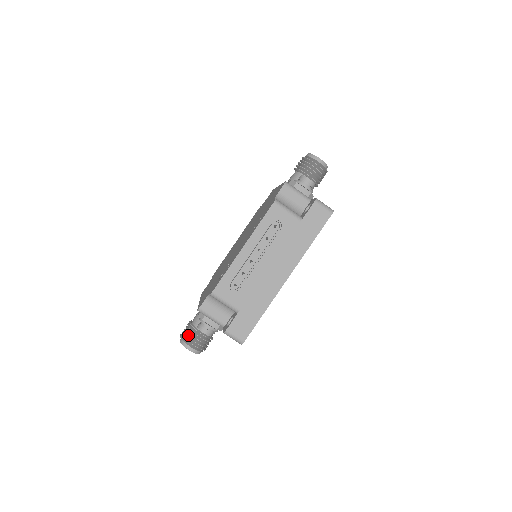
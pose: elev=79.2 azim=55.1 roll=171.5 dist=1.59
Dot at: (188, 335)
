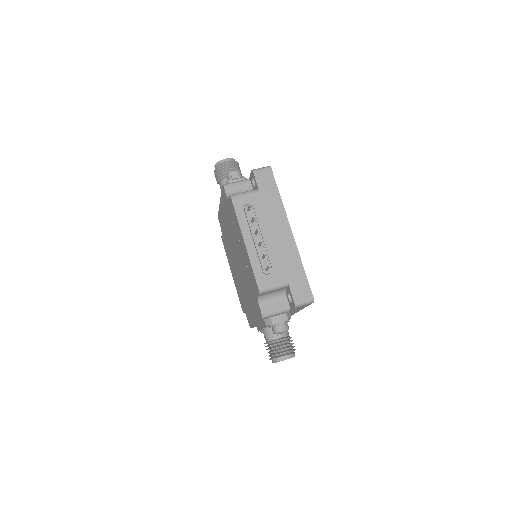
Dot at: (274, 351)
